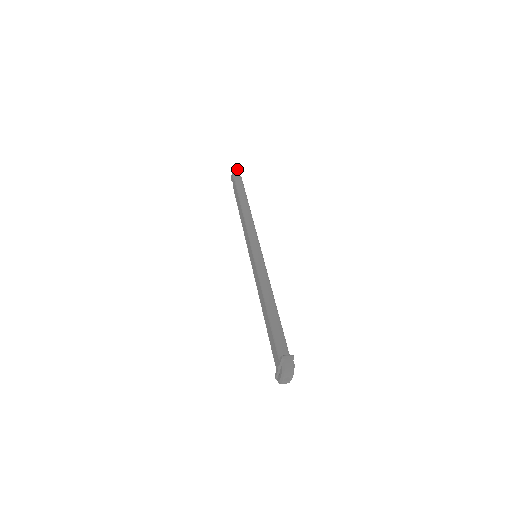
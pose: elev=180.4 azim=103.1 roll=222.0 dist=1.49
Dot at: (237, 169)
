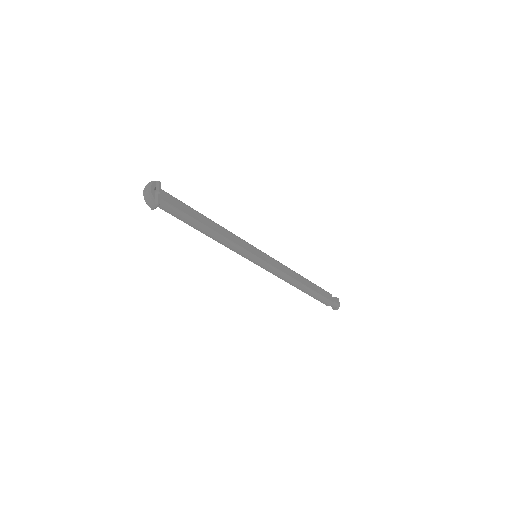
Dot at: occluded
